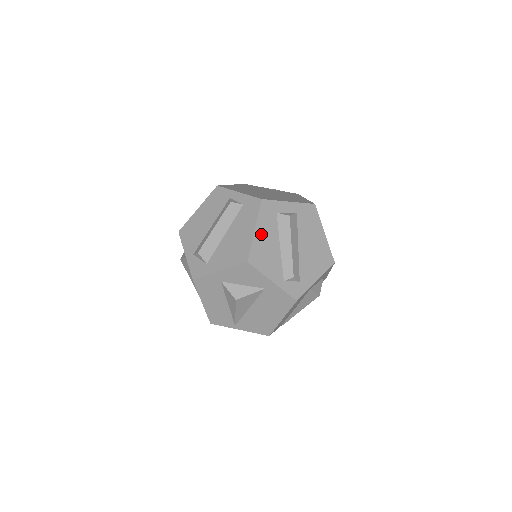
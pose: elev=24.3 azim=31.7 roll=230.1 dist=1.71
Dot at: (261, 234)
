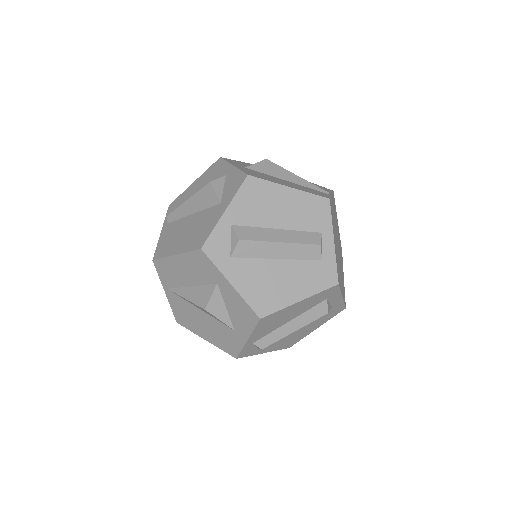
Dot at: (298, 306)
